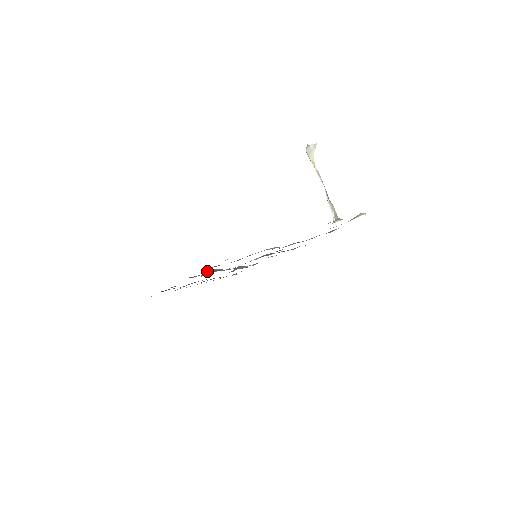
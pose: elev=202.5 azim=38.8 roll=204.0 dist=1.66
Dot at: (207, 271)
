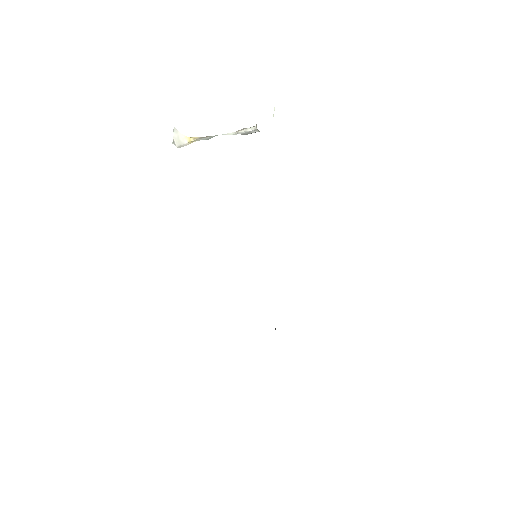
Dot at: occluded
